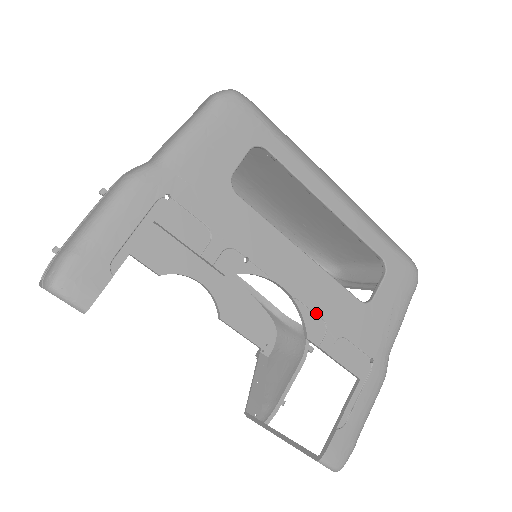
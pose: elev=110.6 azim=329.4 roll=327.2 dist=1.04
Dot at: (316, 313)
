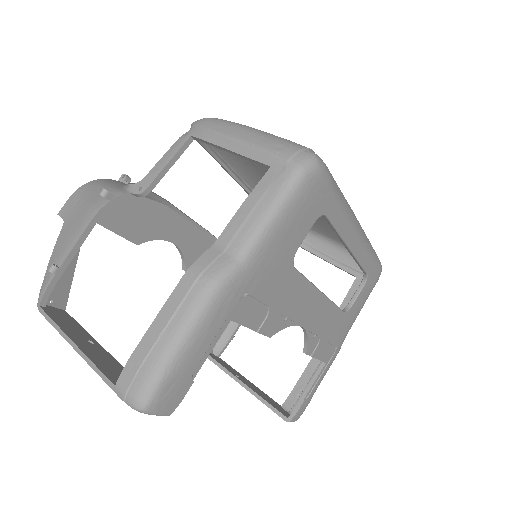
Dot at: (317, 335)
